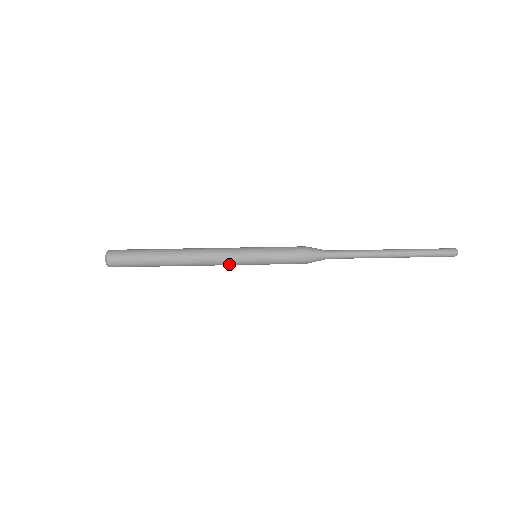
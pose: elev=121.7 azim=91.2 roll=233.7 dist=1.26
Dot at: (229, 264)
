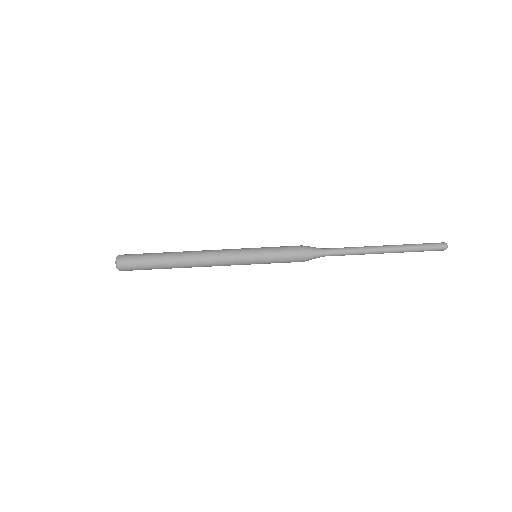
Dot at: occluded
